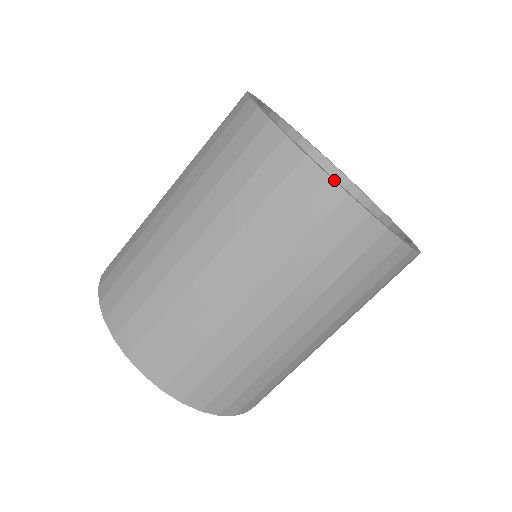
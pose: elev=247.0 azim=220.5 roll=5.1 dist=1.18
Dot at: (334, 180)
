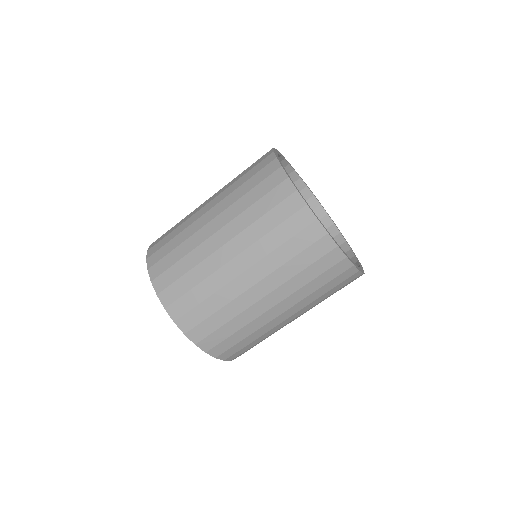
Dot at: occluded
